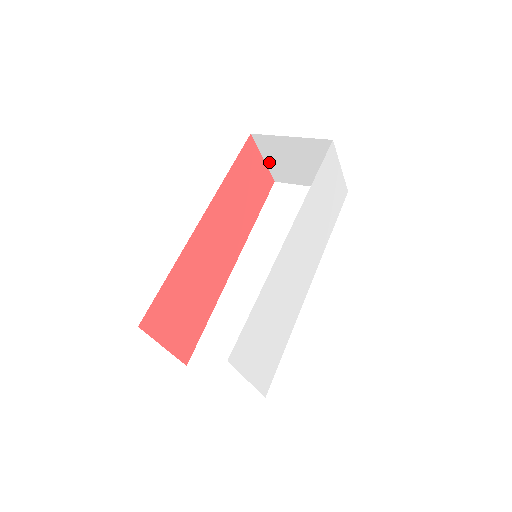
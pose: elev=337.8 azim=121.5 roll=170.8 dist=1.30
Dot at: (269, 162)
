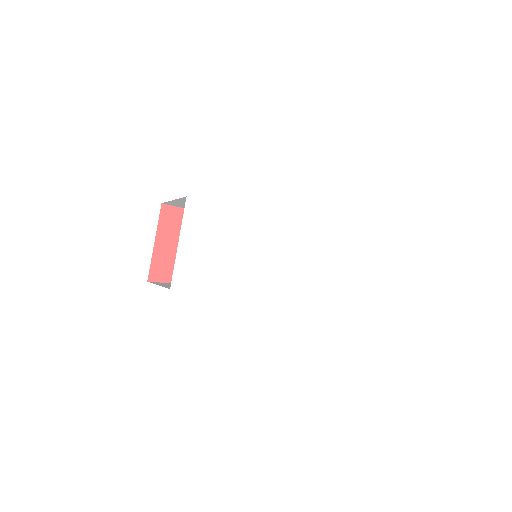
Dot at: occluded
